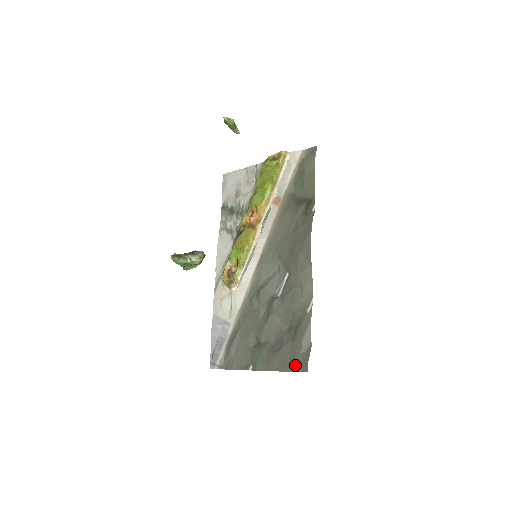
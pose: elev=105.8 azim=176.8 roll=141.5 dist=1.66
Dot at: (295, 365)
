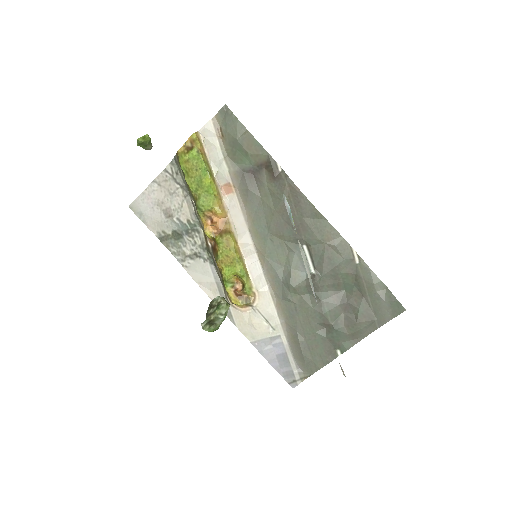
Dot at: (386, 315)
